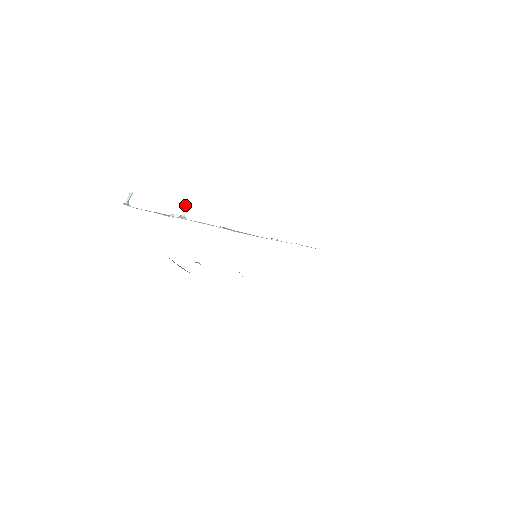
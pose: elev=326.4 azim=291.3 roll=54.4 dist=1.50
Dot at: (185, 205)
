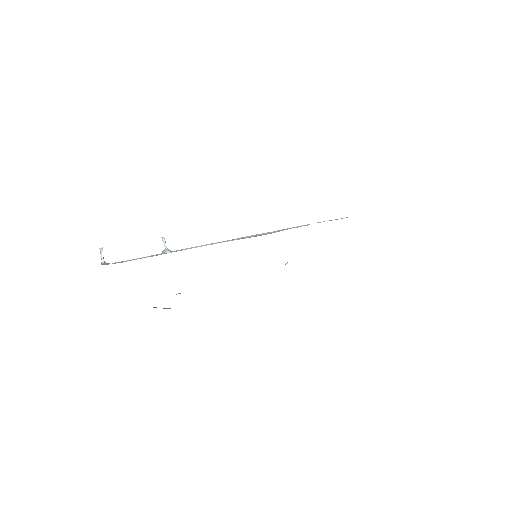
Dot at: (162, 237)
